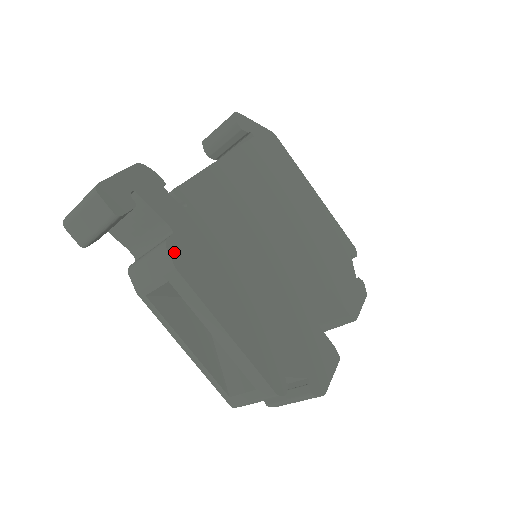
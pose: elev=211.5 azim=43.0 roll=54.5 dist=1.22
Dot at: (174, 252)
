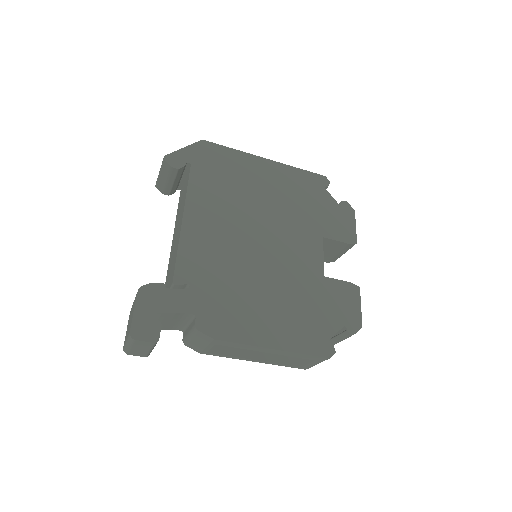
Dot at: (205, 329)
